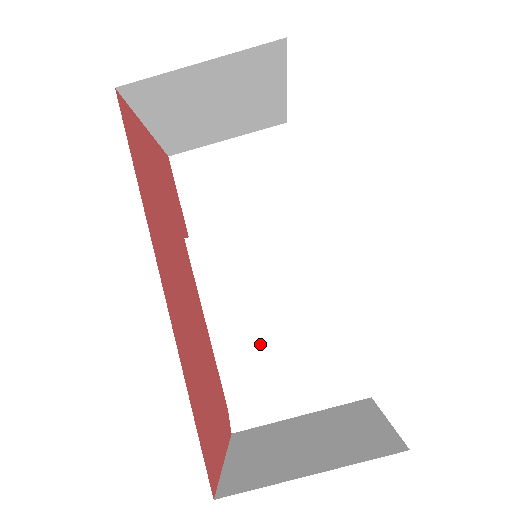
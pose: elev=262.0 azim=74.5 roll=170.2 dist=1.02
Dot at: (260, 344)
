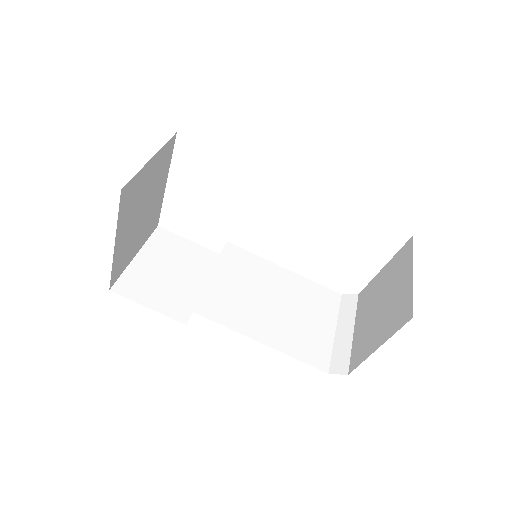
Dot at: (294, 325)
